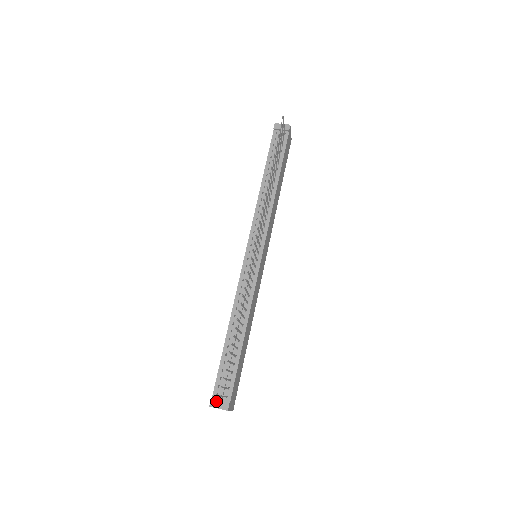
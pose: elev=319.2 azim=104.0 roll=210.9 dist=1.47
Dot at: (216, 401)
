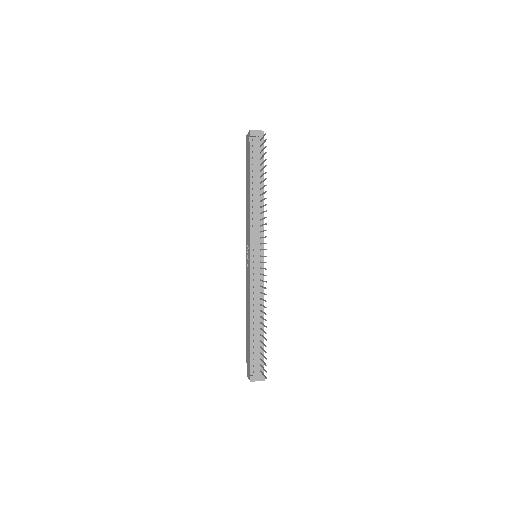
Dot at: (255, 377)
